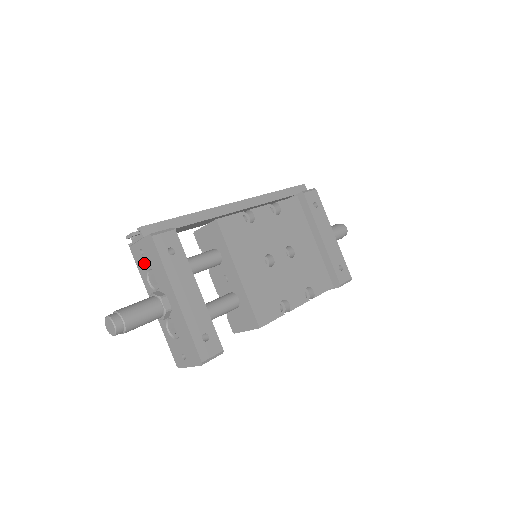
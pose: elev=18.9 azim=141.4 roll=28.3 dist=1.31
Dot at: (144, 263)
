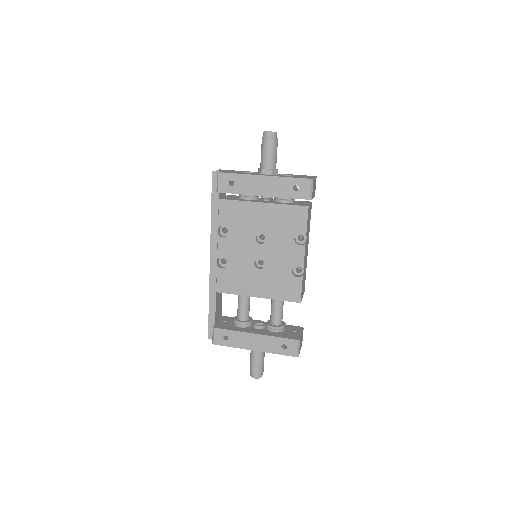
Dot at: occluded
